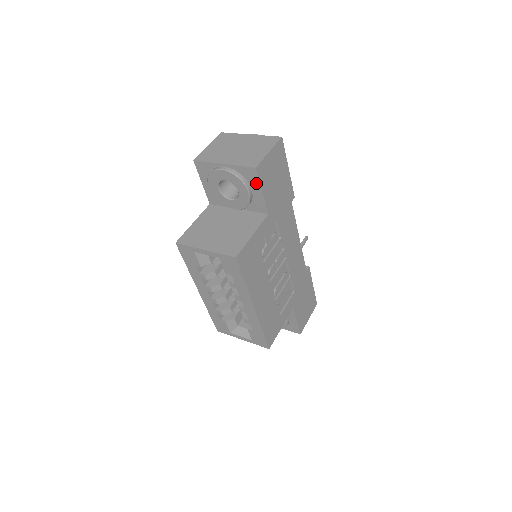
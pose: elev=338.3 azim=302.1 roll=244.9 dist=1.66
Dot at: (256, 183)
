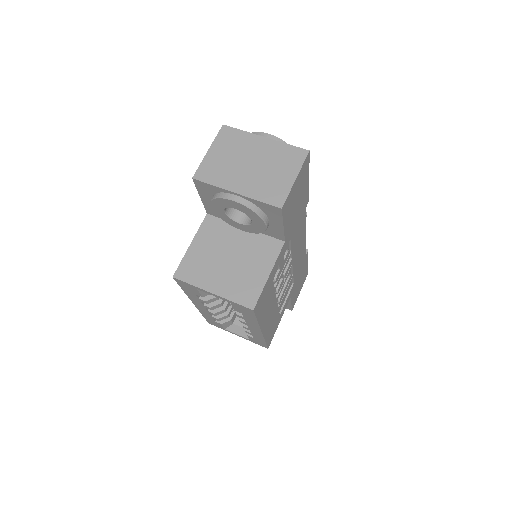
Dot at: (277, 219)
